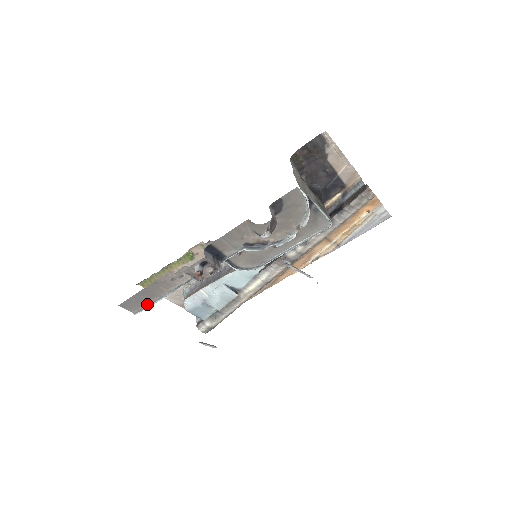
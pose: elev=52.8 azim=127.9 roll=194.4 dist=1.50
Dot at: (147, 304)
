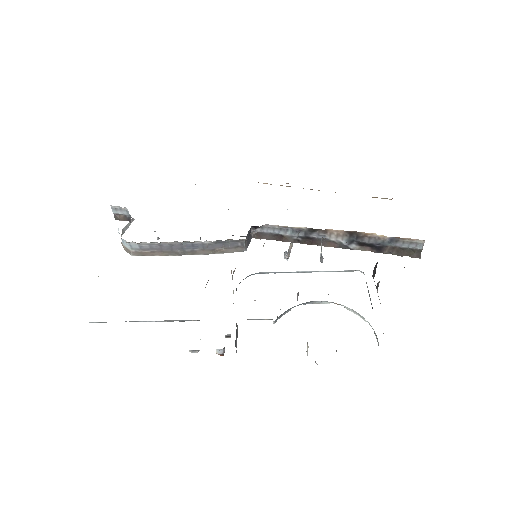
Dot at: occluded
